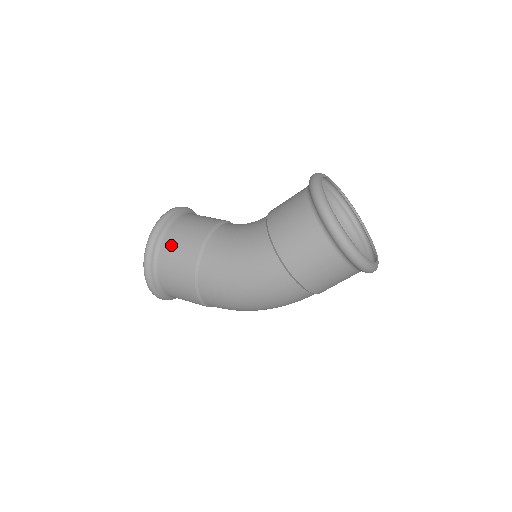
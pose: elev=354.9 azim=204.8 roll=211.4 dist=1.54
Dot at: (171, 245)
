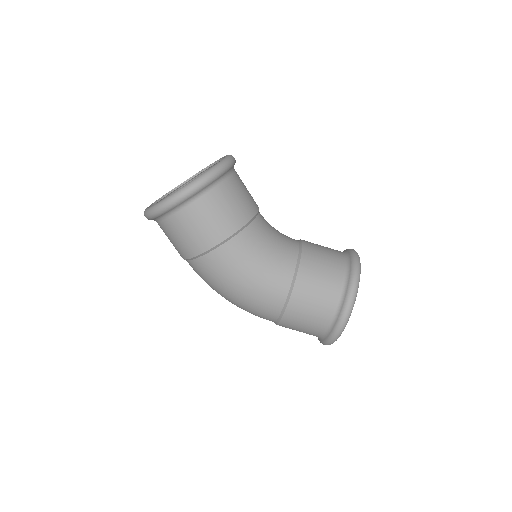
Dot at: (209, 207)
